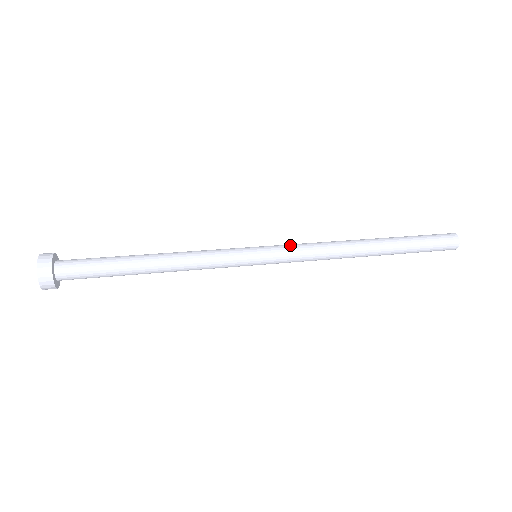
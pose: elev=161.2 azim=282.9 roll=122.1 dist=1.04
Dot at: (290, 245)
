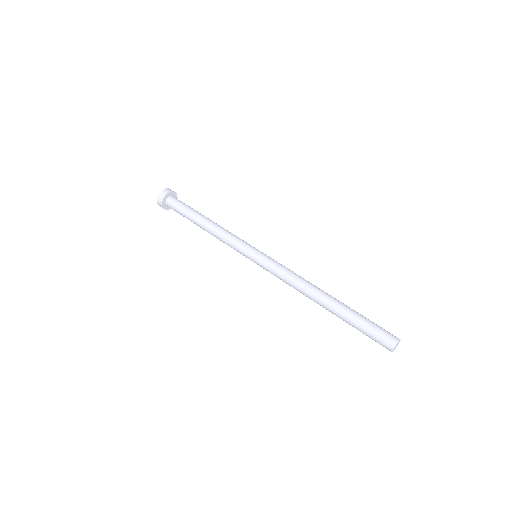
Dot at: (272, 268)
